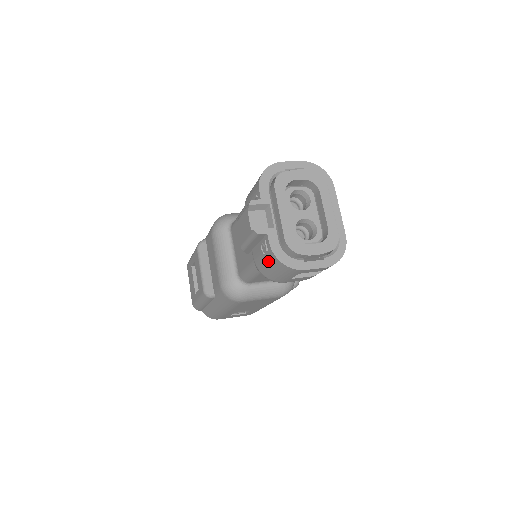
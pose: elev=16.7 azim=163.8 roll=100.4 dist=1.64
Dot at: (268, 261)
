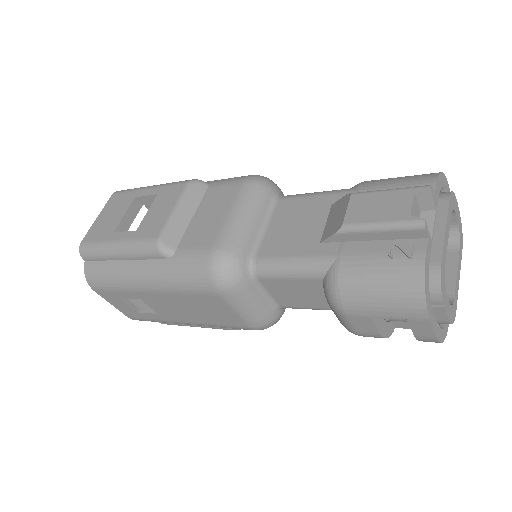
Dot at: (390, 271)
